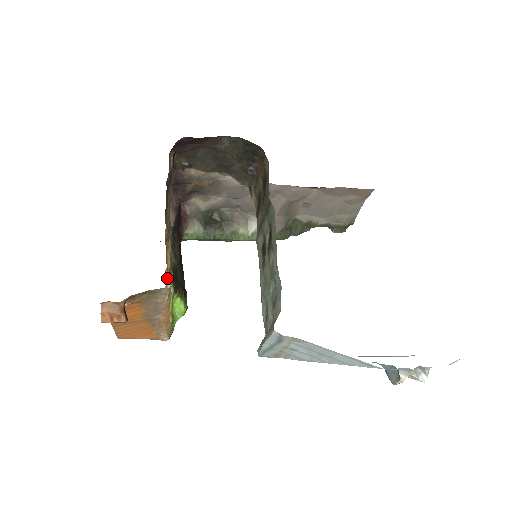
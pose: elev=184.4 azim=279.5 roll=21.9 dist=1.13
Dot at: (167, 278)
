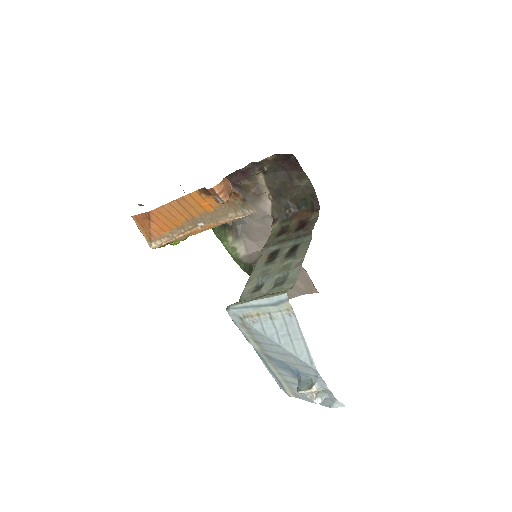
Dot at: occluded
